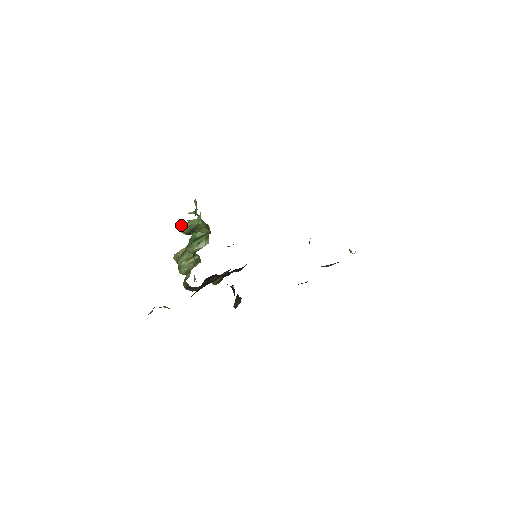
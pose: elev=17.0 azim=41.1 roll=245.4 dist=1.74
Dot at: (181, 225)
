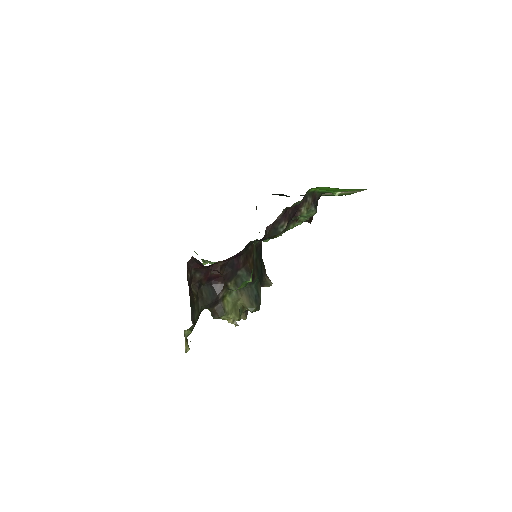
Dot at: occluded
